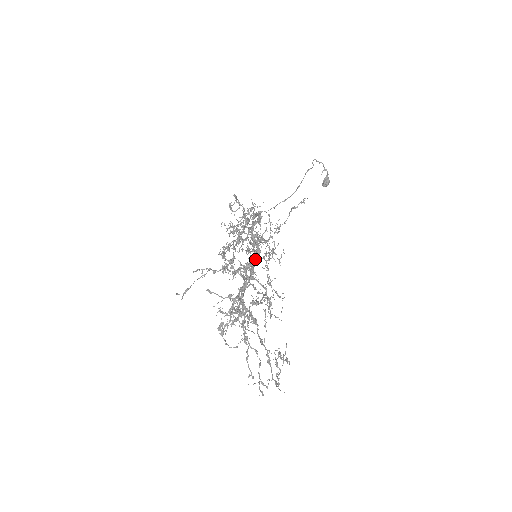
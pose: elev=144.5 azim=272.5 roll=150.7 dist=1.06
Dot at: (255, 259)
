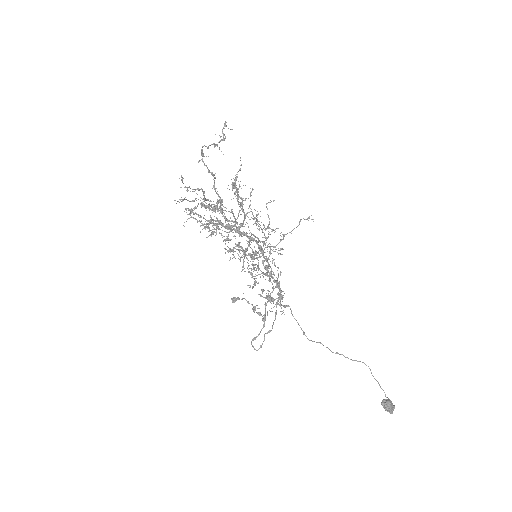
Dot at: (253, 239)
